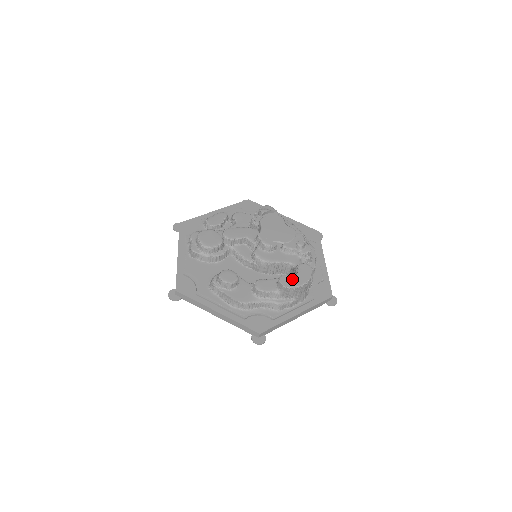
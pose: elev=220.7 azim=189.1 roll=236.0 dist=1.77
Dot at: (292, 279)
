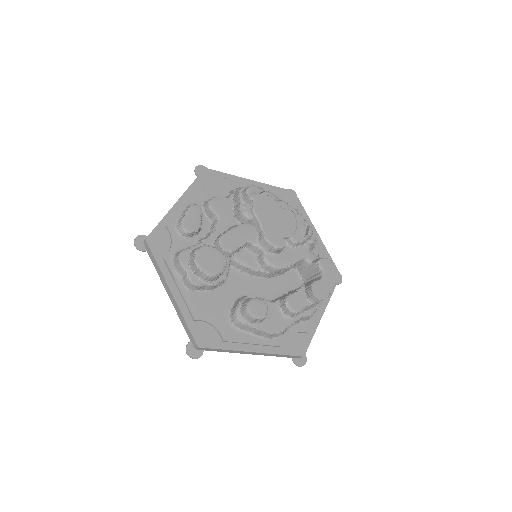
Dot at: (323, 286)
